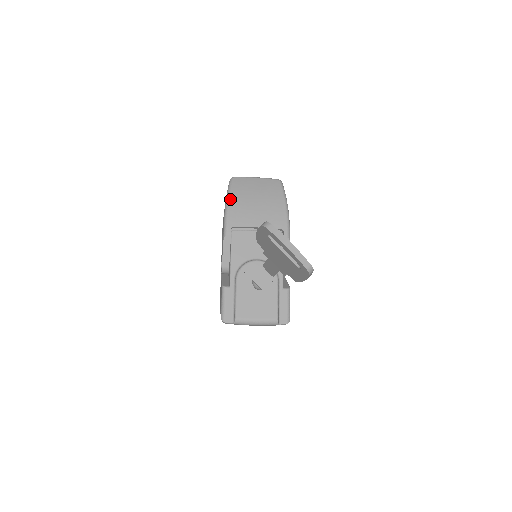
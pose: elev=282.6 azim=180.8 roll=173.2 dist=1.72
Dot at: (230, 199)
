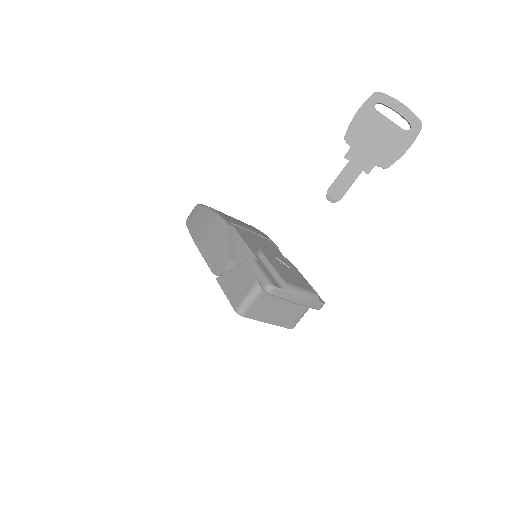
Dot at: (212, 208)
